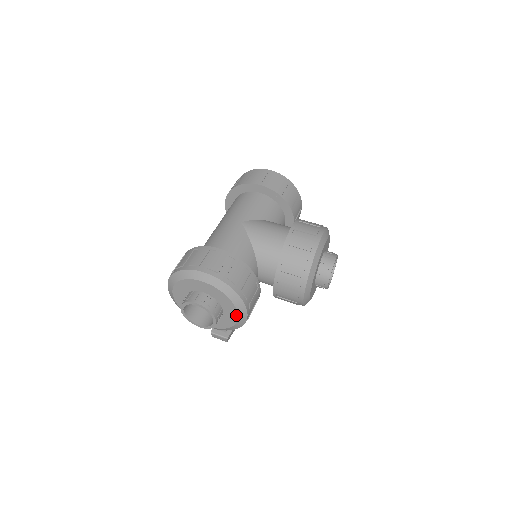
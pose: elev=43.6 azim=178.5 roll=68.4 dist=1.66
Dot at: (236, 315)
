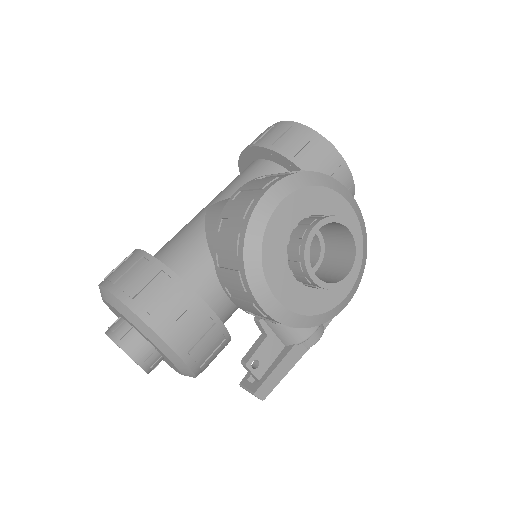
Dot at: (159, 349)
